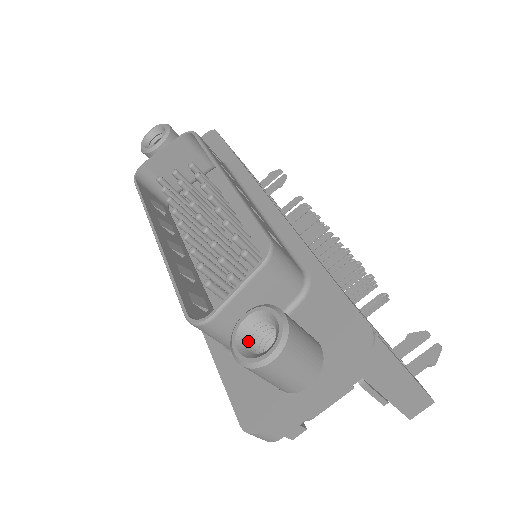
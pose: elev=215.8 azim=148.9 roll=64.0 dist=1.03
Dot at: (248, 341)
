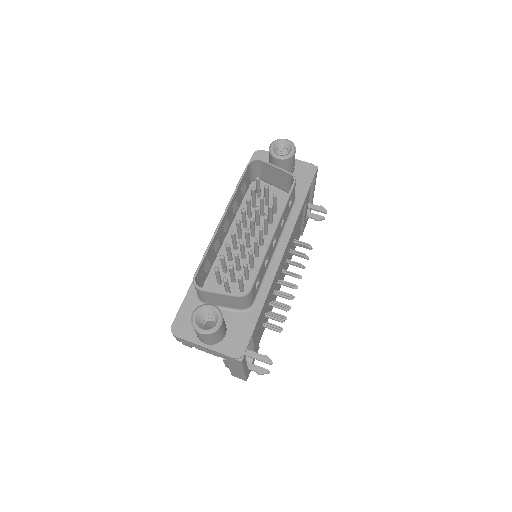
Dot at: (203, 314)
